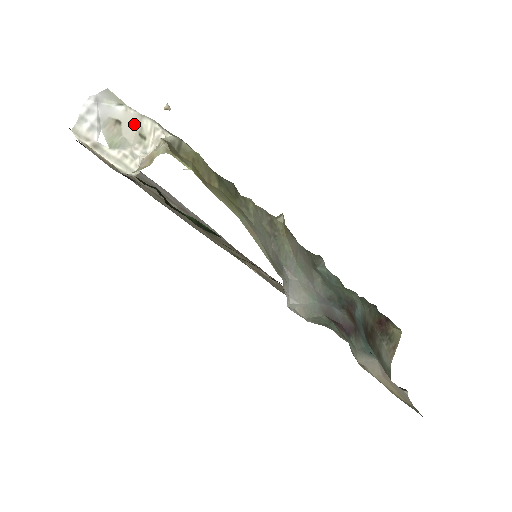
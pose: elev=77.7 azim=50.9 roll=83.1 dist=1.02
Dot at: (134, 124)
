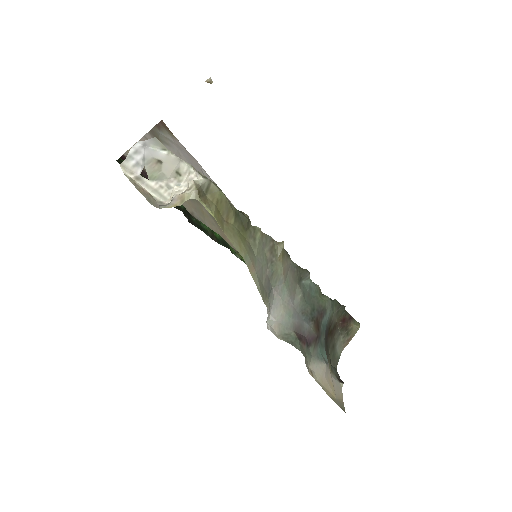
Dot at: (173, 165)
